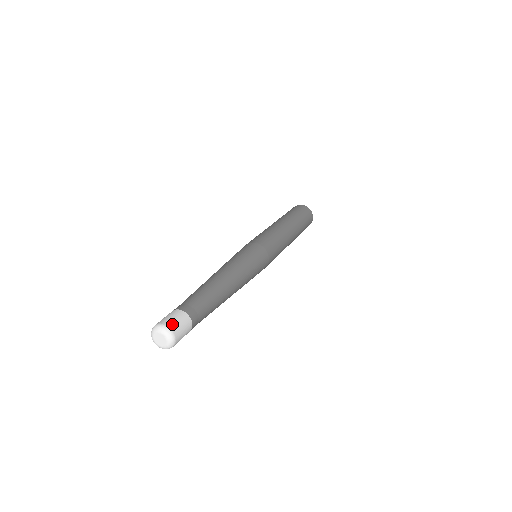
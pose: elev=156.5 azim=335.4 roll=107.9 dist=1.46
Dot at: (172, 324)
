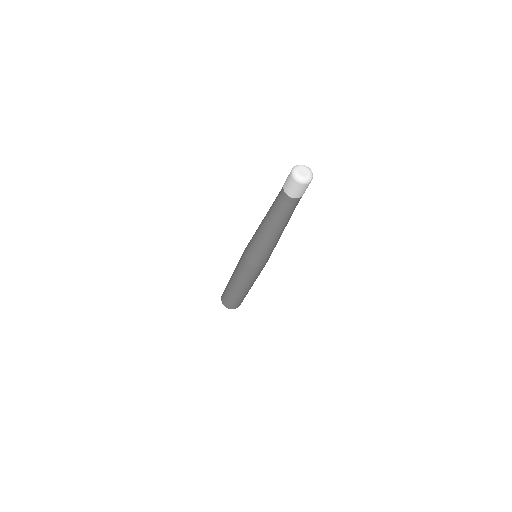
Dot at: occluded
